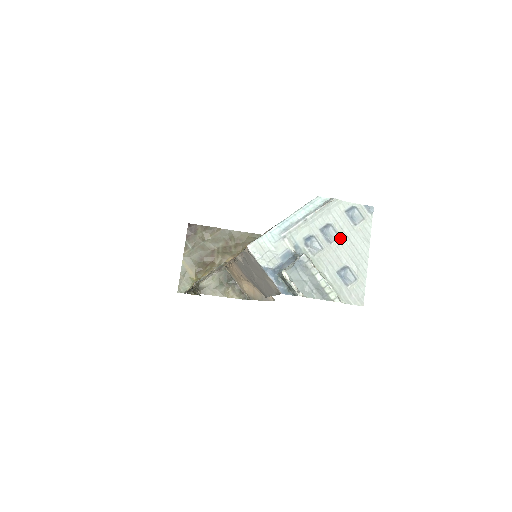
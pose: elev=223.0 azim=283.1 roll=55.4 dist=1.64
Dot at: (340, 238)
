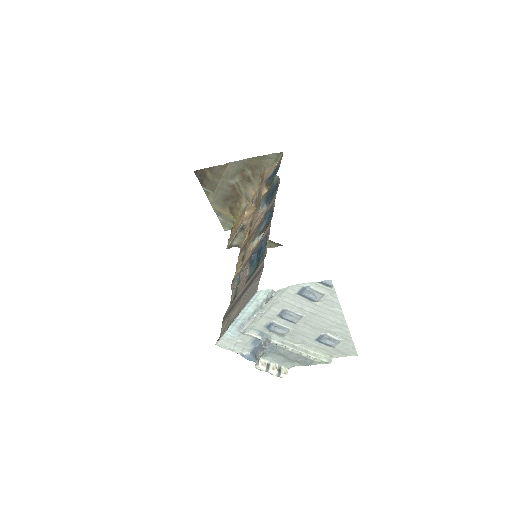
Dot at: (304, 317)
